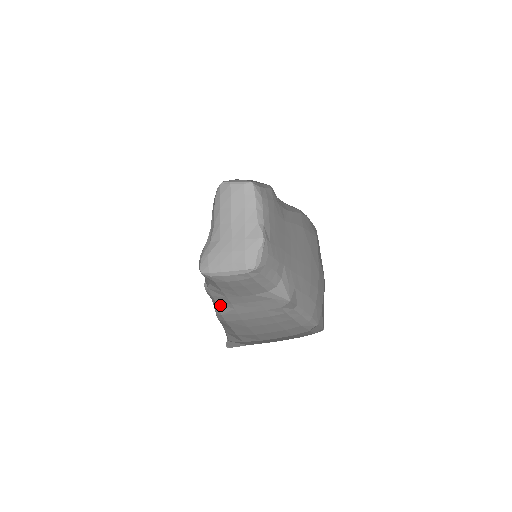
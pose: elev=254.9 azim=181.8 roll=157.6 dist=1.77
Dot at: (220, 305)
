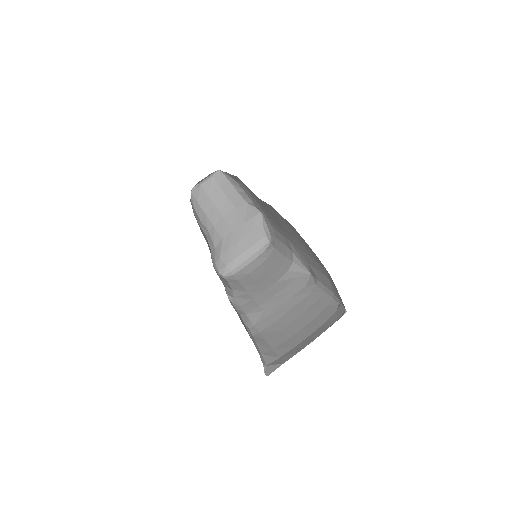
Dot at: (249, 314)
